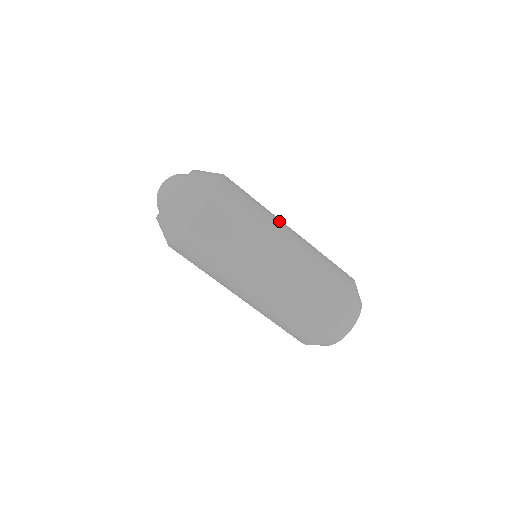
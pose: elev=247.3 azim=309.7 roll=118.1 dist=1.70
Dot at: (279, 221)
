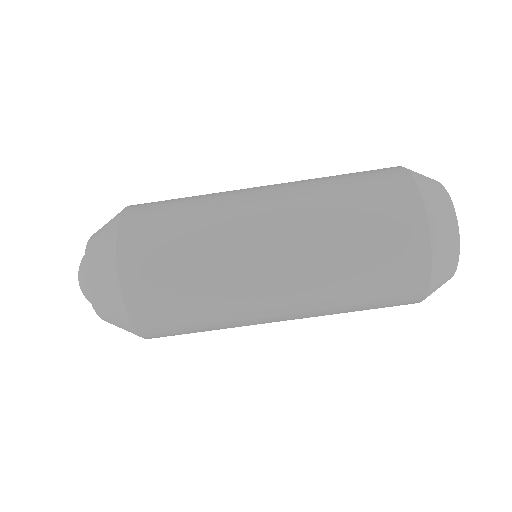
Dot at: occluded
